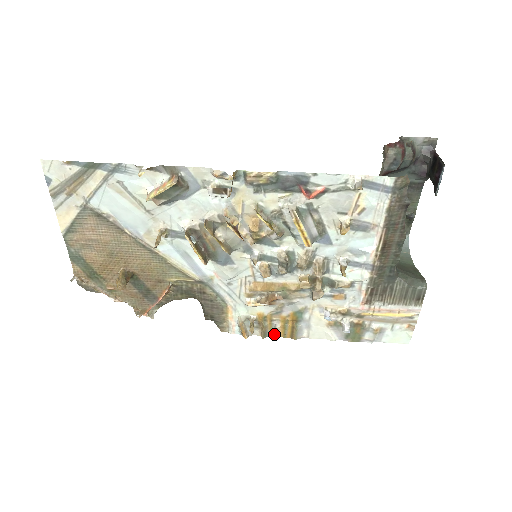
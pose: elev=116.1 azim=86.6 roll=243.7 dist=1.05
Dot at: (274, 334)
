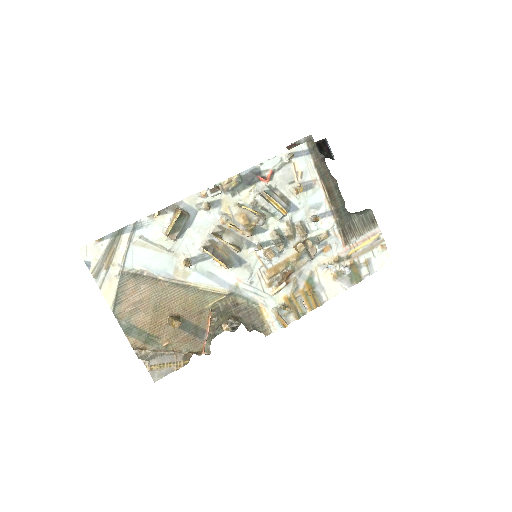
Dot at: (304, 310)
